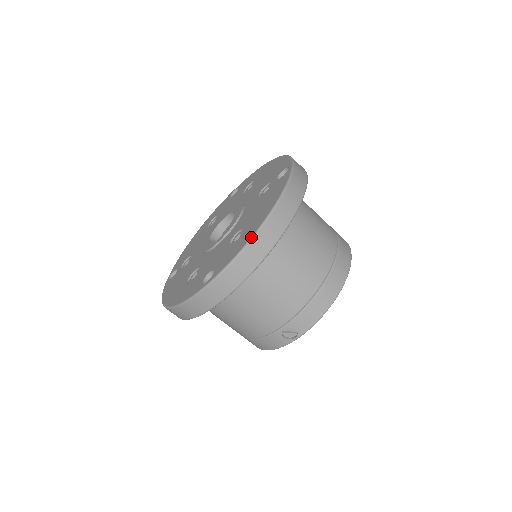
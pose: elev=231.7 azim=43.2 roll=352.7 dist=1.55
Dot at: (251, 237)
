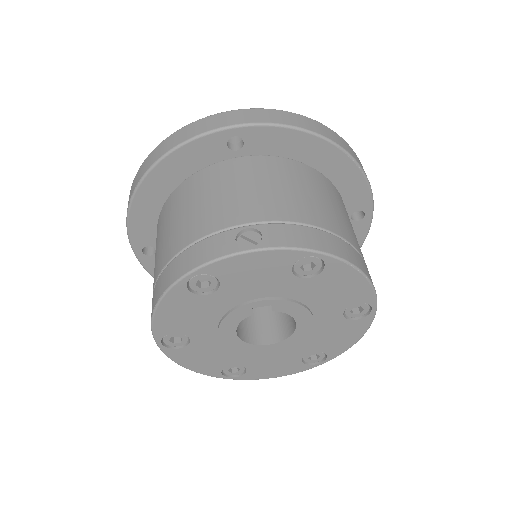
Dot at: (310, 119)
